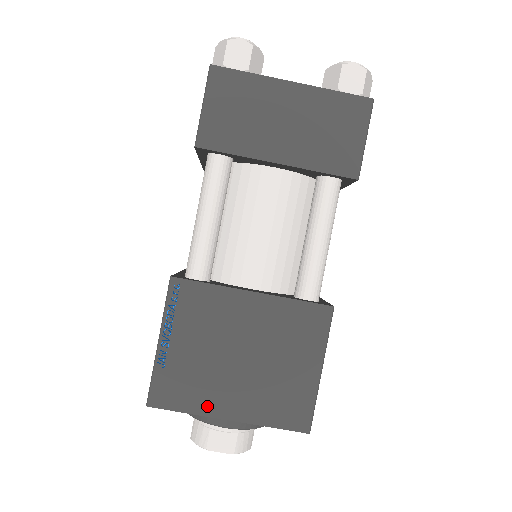
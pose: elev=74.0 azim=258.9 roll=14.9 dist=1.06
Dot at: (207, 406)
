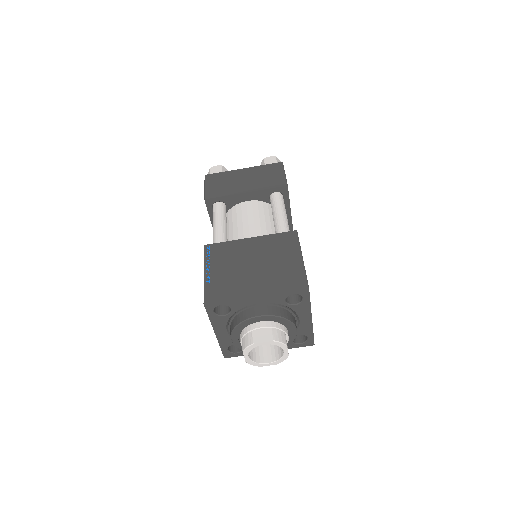
Dot at: (240, 292)
